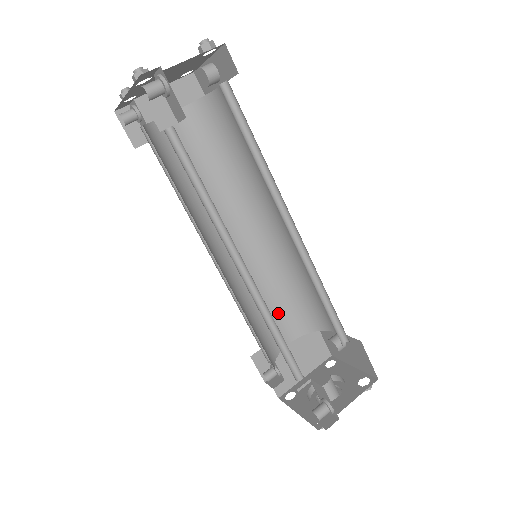
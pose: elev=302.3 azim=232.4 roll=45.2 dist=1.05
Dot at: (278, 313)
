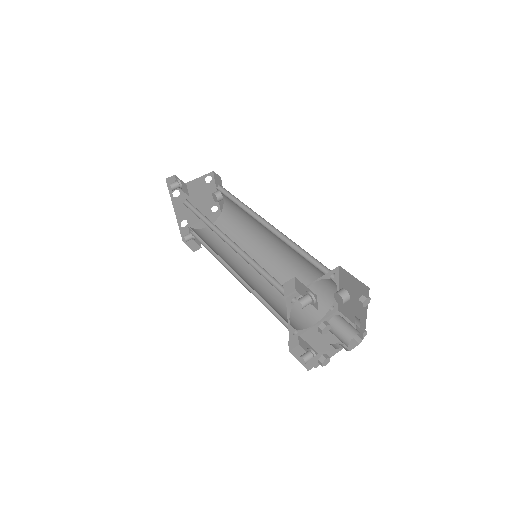
Dot at: (298, 305)
